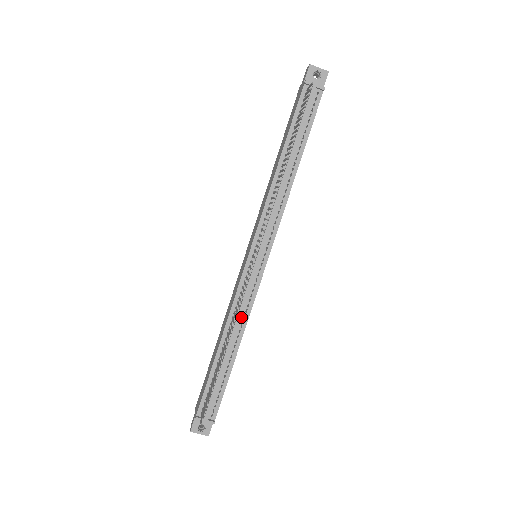
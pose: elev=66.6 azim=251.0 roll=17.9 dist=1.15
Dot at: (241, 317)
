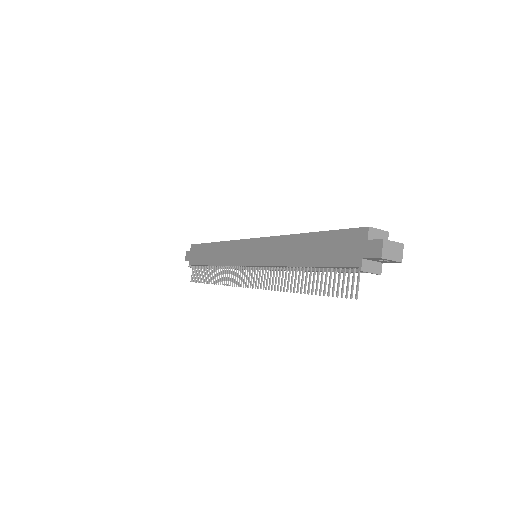
Dot at: occluded
